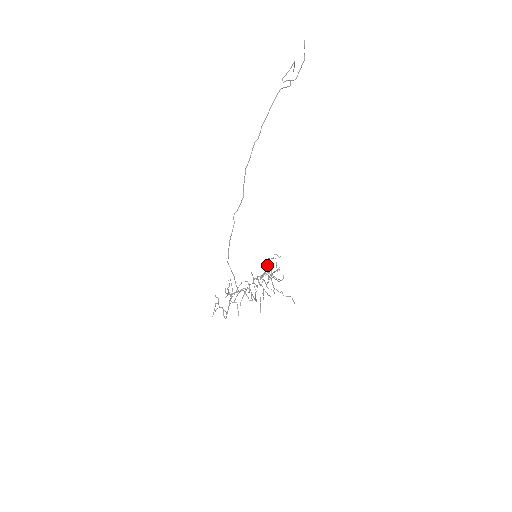
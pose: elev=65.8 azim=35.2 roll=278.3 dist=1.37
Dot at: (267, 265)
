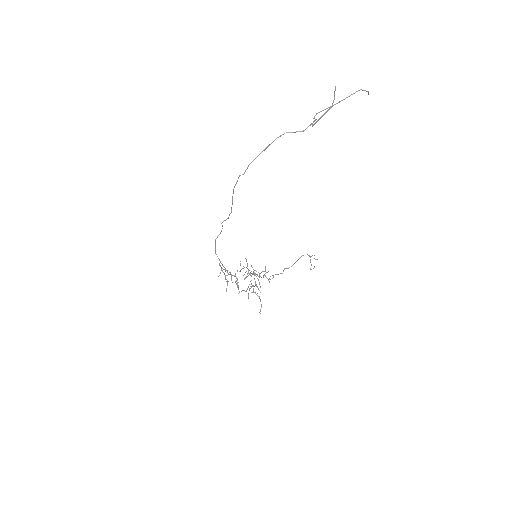
Dot at: (265, 268)
